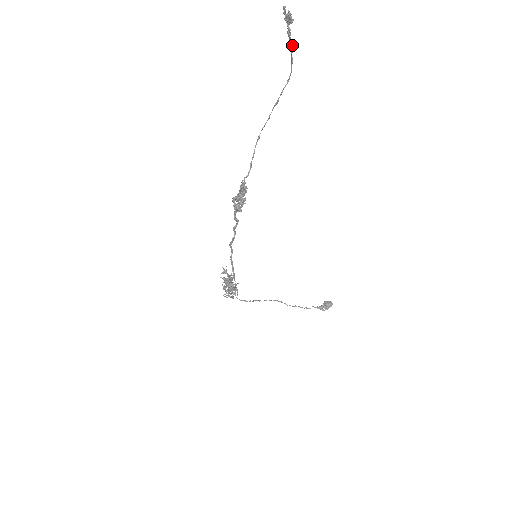
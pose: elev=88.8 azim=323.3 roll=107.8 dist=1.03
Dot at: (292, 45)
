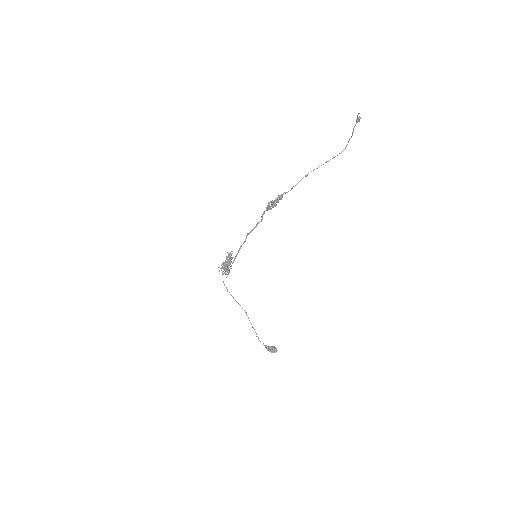
Dot at: (352, 134)
